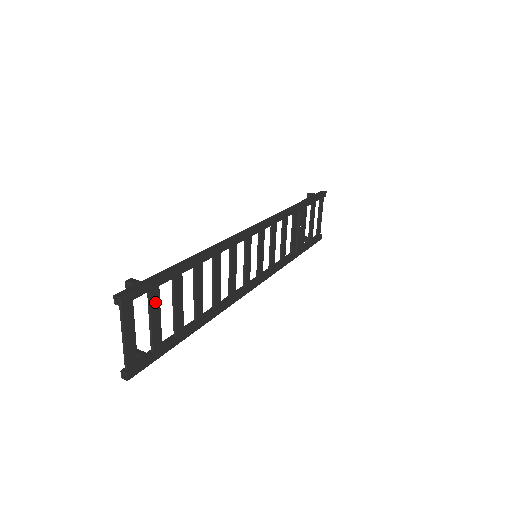
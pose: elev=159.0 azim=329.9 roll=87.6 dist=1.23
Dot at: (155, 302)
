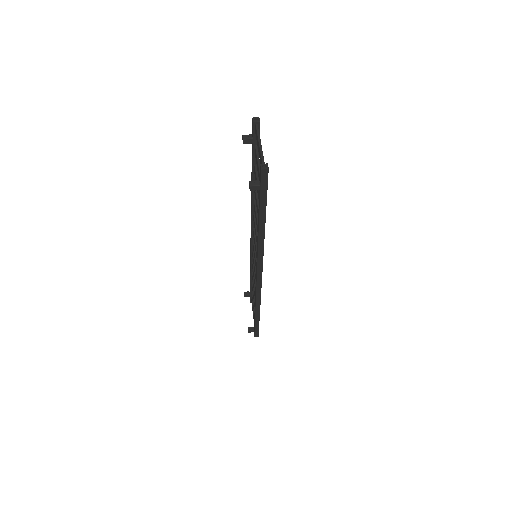
Dot at: occluded
